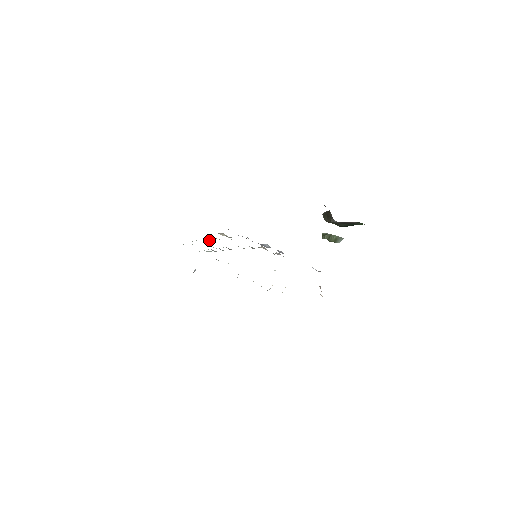
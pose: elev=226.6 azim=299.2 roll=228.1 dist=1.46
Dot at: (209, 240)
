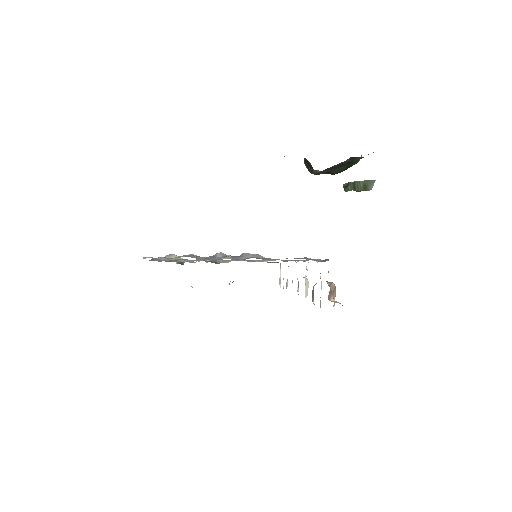
Dot at: (180, 262)
